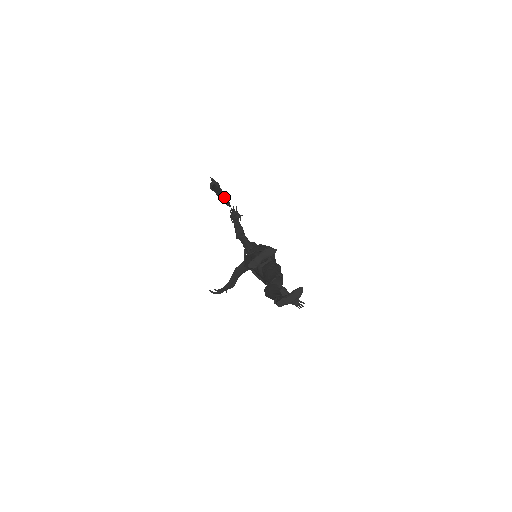
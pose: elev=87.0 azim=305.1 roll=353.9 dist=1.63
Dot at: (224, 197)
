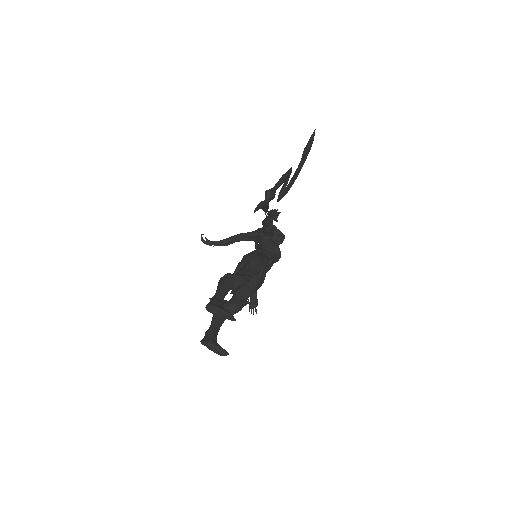
Dot at: (267, 210)
